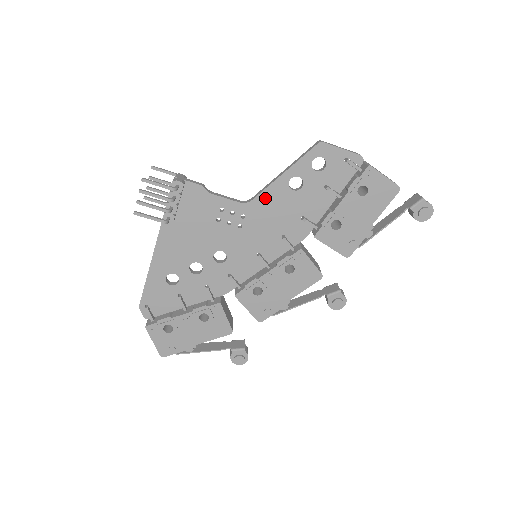
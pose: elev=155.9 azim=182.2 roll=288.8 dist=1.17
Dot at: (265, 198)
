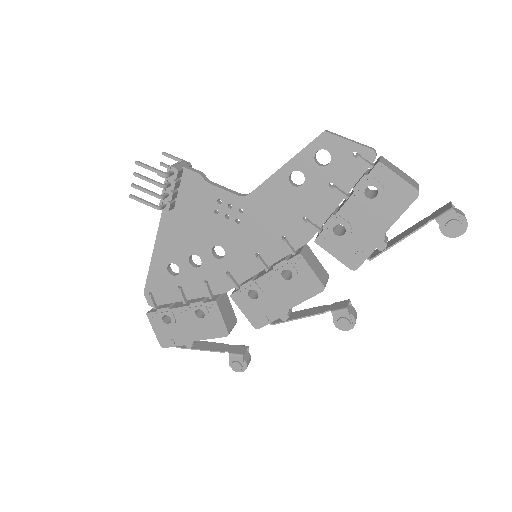
Dot at: (264, 192)
